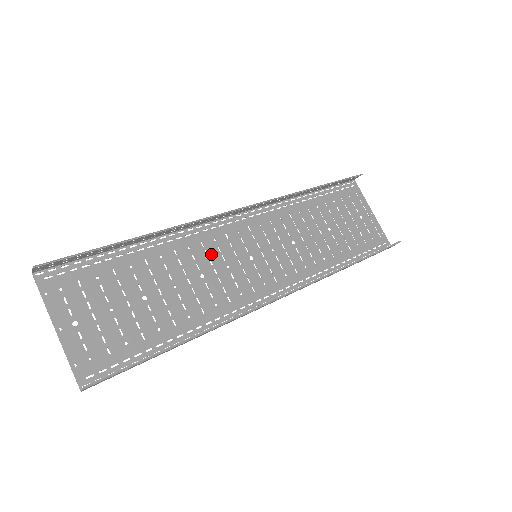
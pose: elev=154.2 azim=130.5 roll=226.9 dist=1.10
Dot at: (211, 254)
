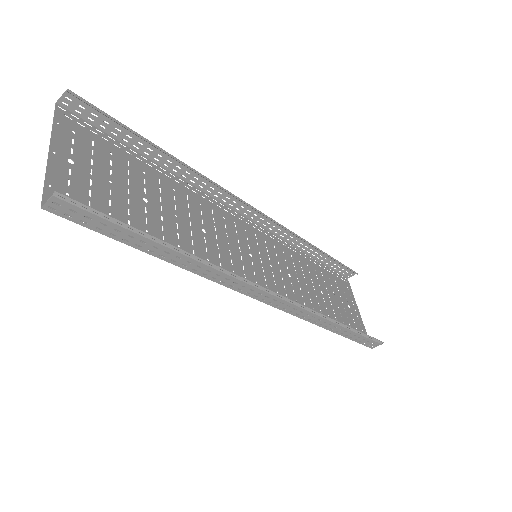
Dot at: (217, 224)
